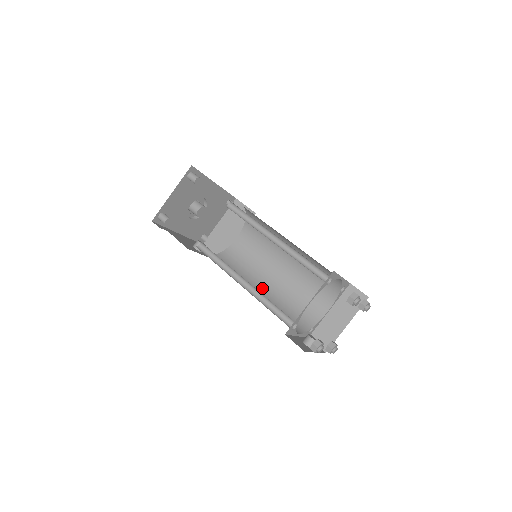
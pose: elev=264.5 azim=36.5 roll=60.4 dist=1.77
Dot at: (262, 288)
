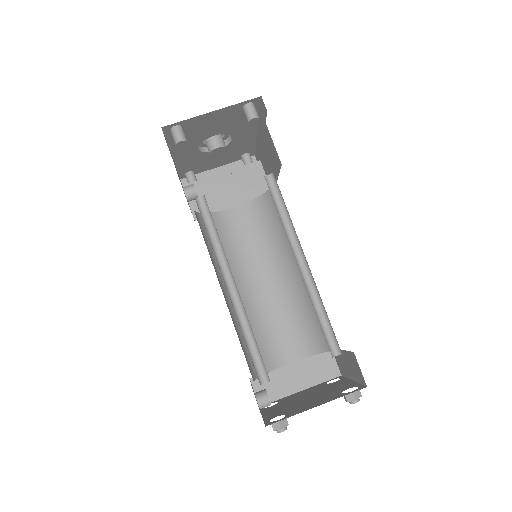
Dot at: occluded
